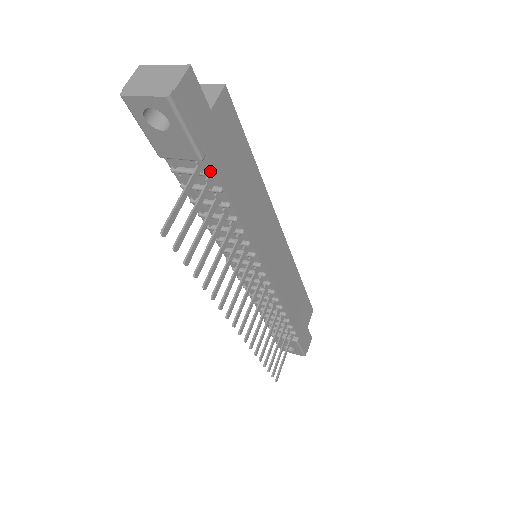
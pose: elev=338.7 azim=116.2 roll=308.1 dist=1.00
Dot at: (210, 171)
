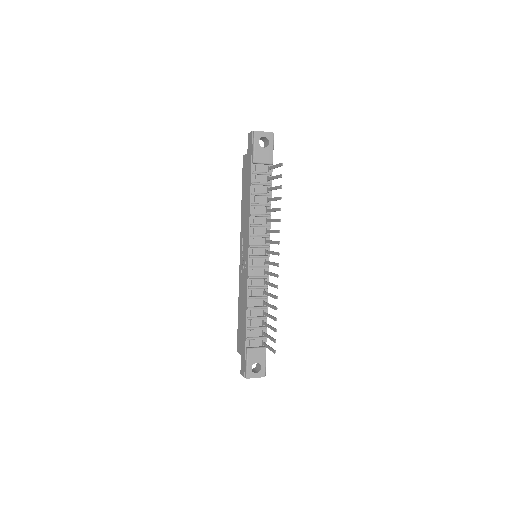
Dot at: (271, 173)
